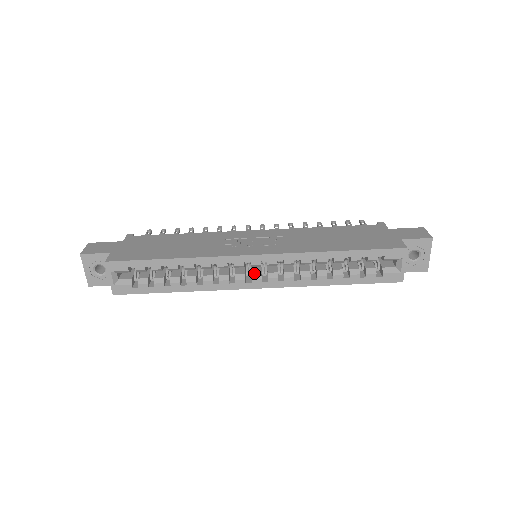
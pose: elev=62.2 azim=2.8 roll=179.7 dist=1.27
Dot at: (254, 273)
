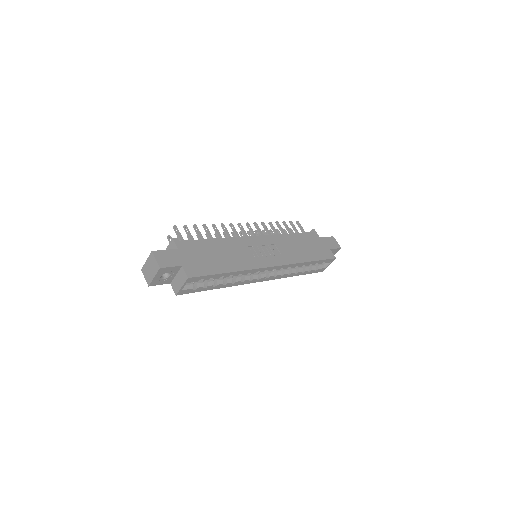
Dot at: (263, 274)
